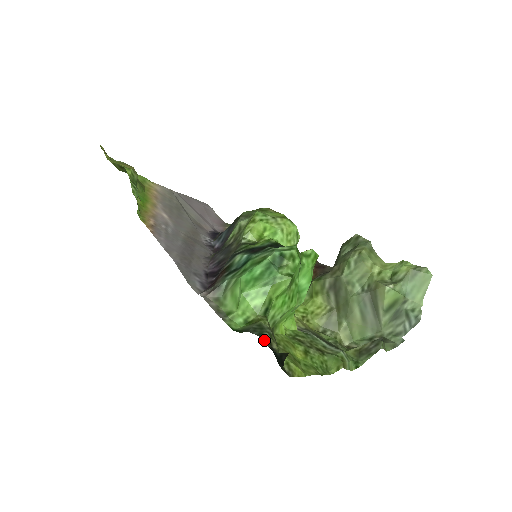
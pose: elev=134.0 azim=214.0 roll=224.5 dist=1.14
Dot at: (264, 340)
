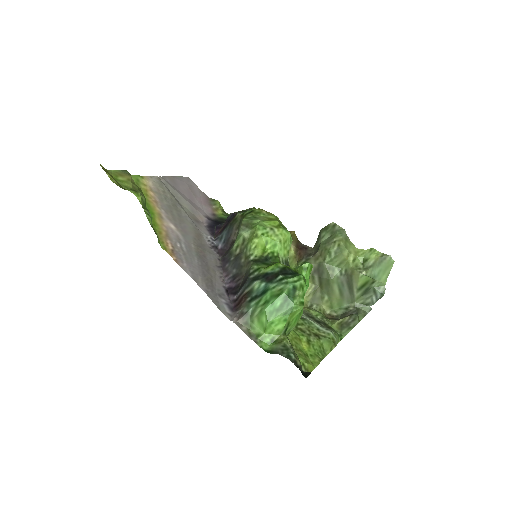
Dot at: (292, 361)
